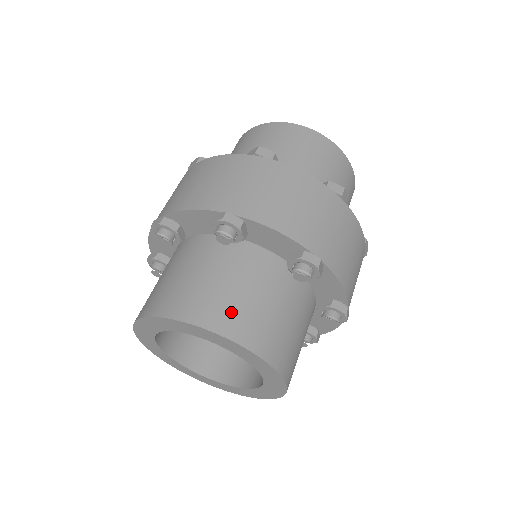
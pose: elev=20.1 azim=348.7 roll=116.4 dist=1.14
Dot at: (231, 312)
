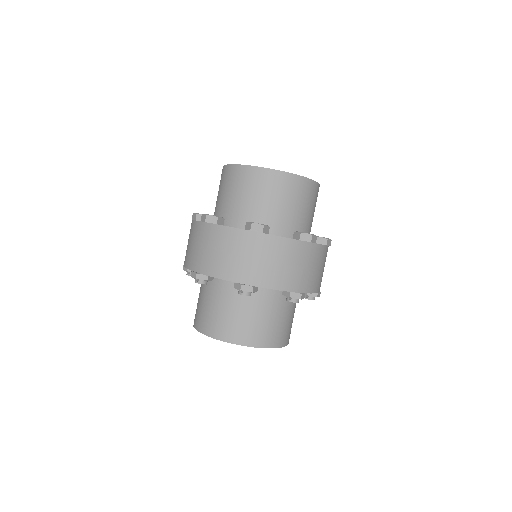
Dot at: (286, 333)
